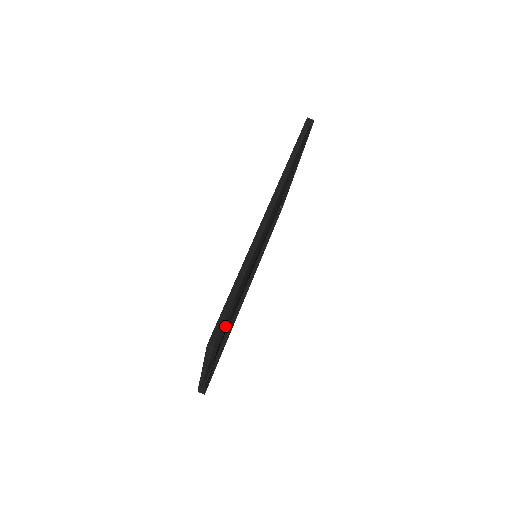
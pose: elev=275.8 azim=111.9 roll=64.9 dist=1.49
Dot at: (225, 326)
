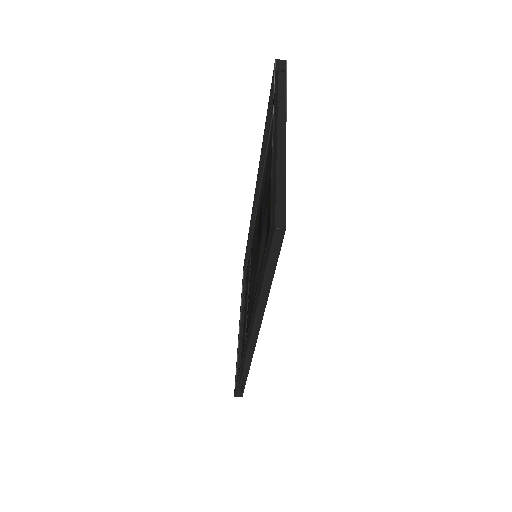
Dot at: (242, 392)
